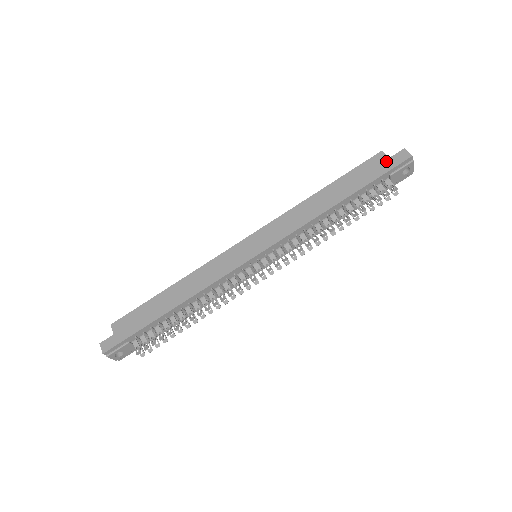
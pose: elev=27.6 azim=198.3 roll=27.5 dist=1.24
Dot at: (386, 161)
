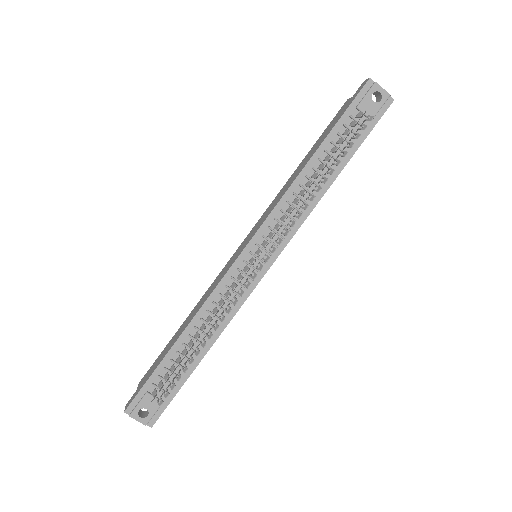
Dot at: (349, 101)
